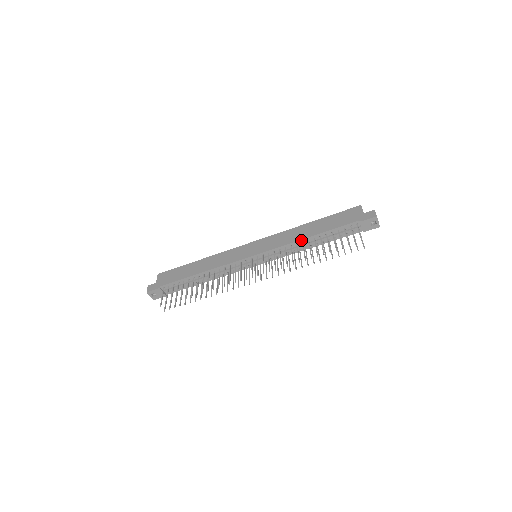
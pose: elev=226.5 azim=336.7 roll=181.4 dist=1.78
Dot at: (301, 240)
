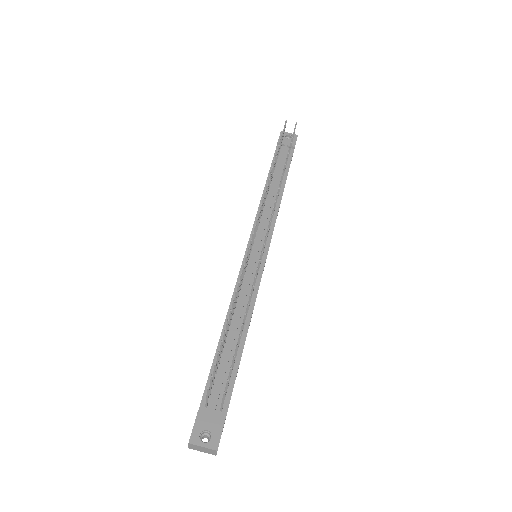
Dot at: (263, 195)
